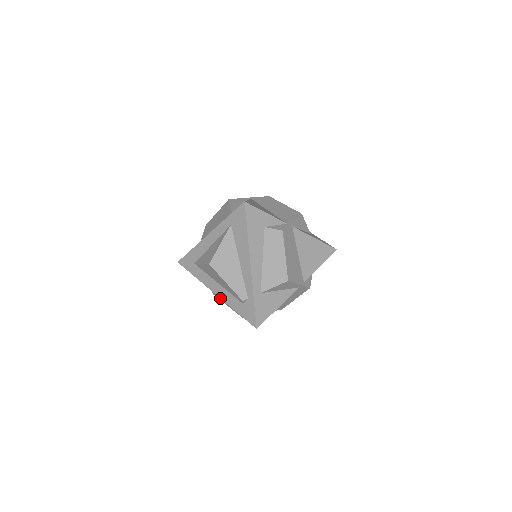
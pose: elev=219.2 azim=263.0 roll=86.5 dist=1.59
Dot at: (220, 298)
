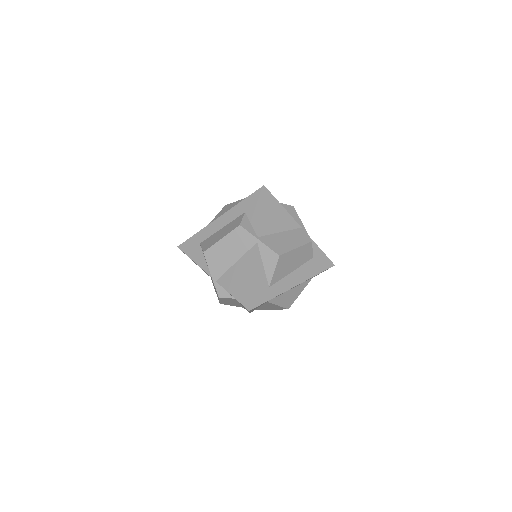
Dot at: (224, 213)
